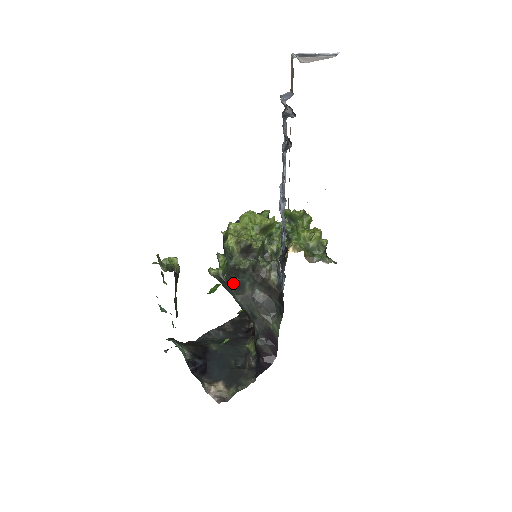
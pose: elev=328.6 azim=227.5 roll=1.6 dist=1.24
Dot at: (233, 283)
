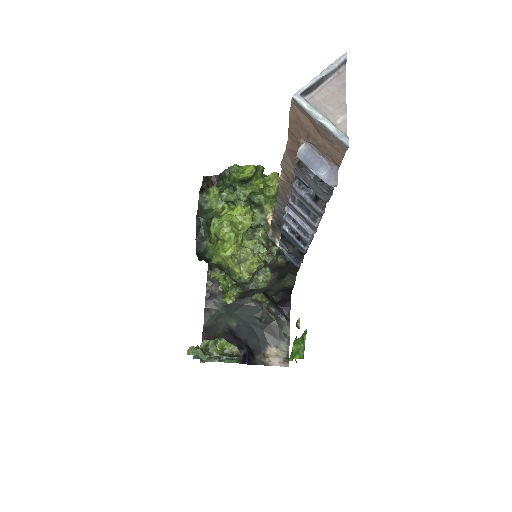
Dot at: (253, 294)
